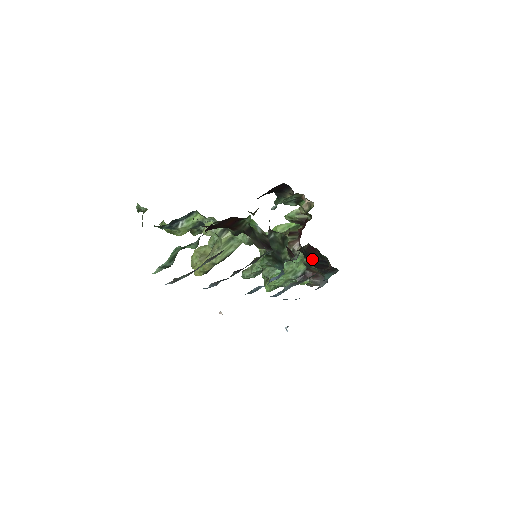
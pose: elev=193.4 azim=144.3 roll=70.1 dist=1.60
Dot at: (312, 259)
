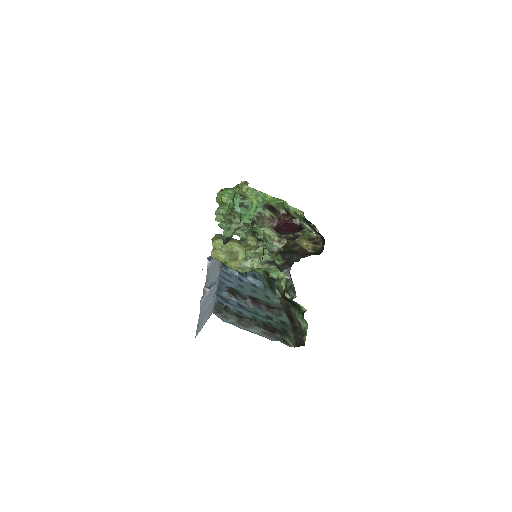
Dot at: occluded
